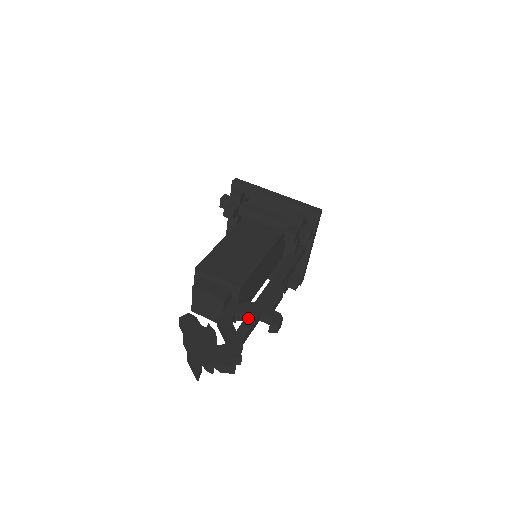
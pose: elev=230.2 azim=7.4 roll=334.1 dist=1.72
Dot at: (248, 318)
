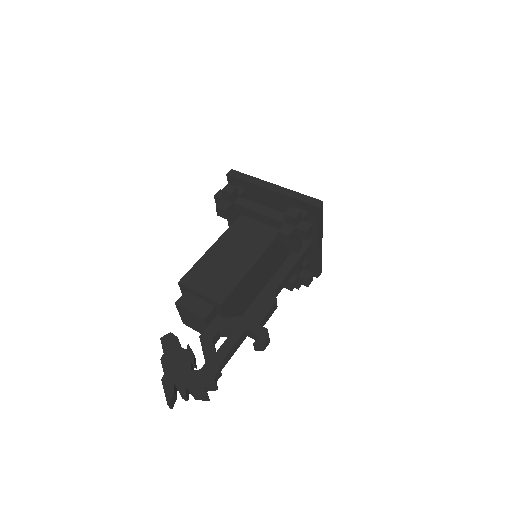
Dot at: (231, 336)
